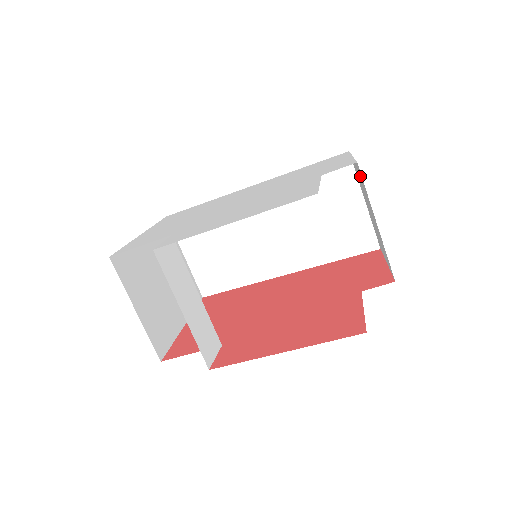
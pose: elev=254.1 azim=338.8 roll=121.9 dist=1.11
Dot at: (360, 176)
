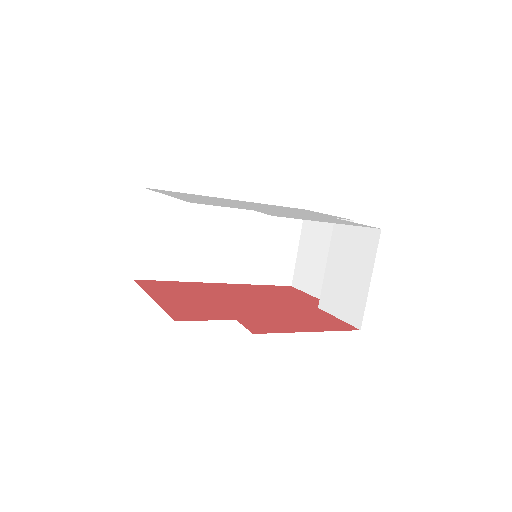
Dot at: occluded
